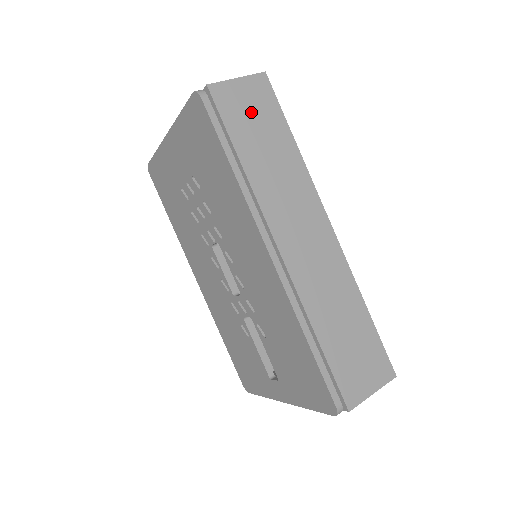
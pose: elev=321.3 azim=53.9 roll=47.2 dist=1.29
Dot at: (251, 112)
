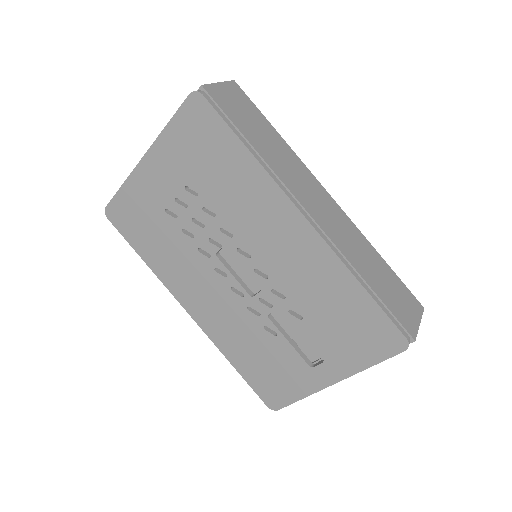
Dot at: (240, 108)
